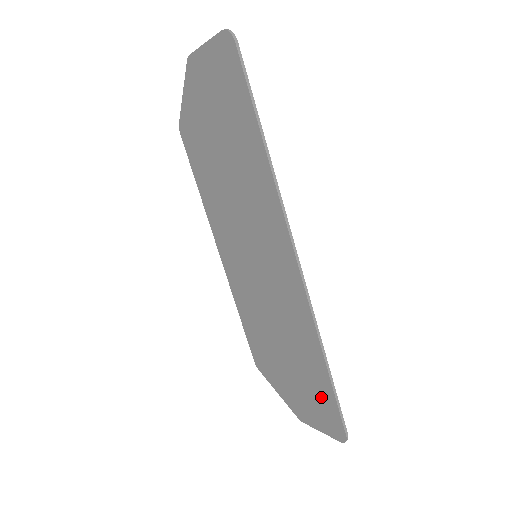
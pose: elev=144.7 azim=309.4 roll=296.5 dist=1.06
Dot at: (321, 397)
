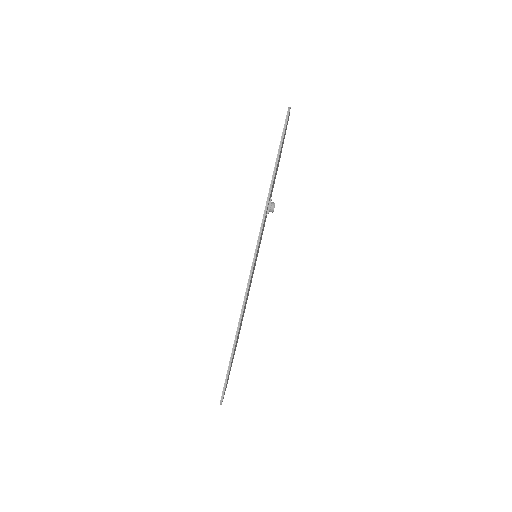
Dot at: occluded
